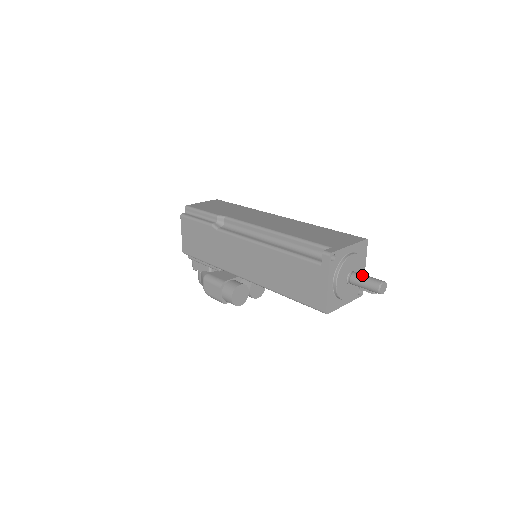
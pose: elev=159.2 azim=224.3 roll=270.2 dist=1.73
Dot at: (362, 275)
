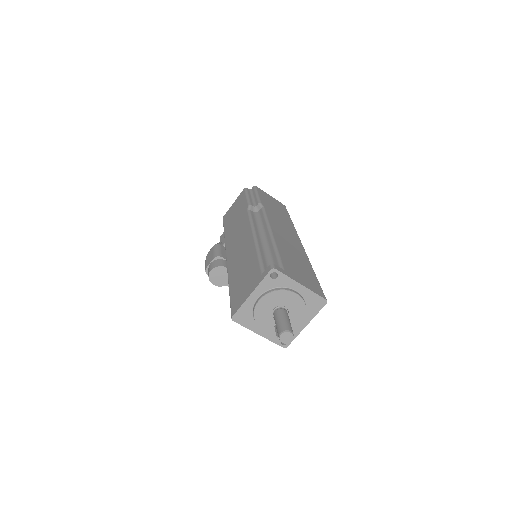
Dot at: (286, 315)
